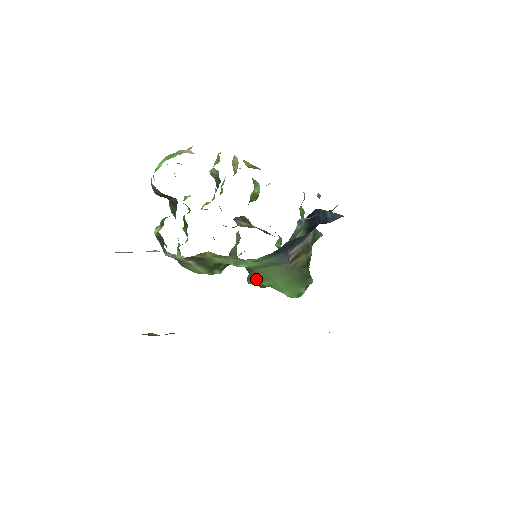
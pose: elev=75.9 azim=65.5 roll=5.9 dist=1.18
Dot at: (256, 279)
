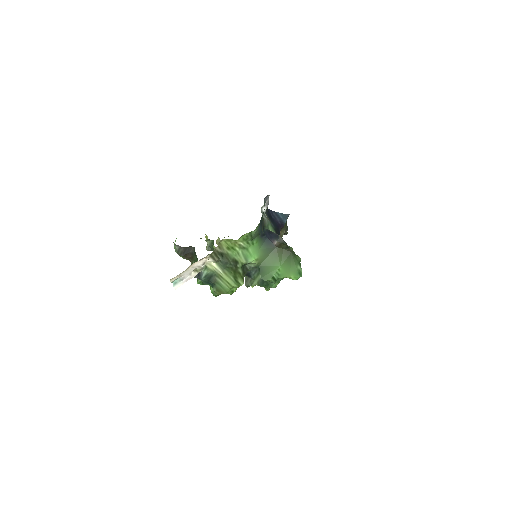
Dot at: (266, 274)
